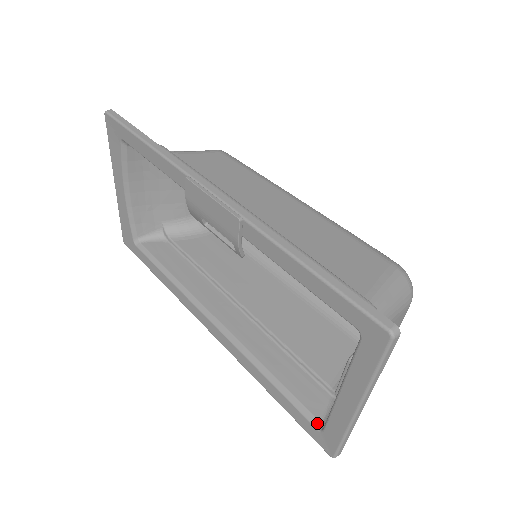
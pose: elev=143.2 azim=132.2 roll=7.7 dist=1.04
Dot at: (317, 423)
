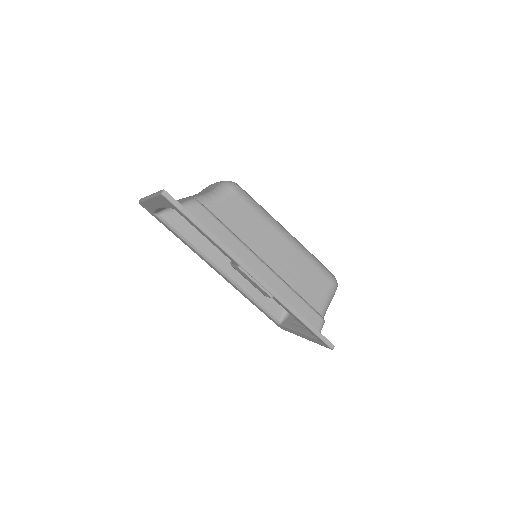
Dot at: (277, 321)
